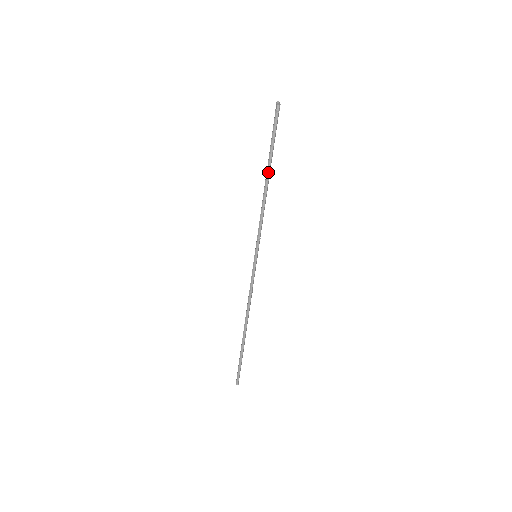
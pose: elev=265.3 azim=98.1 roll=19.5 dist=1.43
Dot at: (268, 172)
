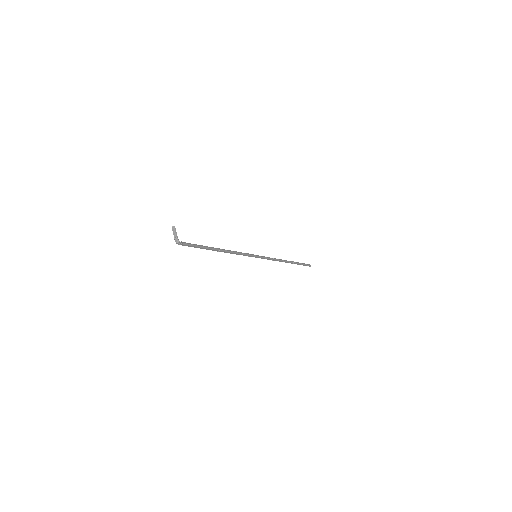
Dot at: occluded
